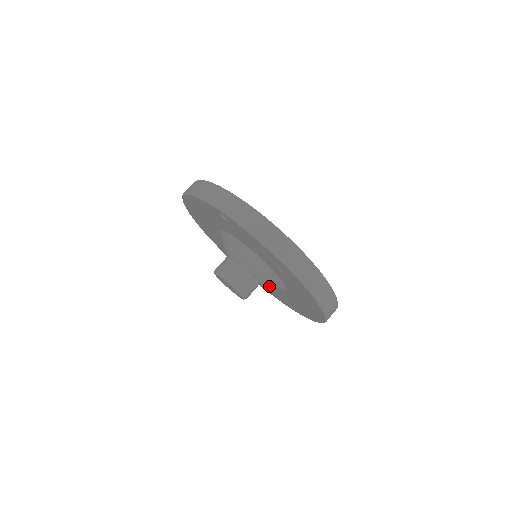
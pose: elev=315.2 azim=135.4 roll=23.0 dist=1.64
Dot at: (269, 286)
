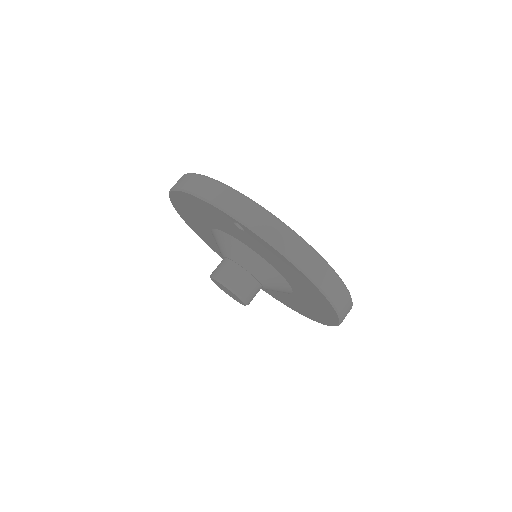
Dot at: (272, 290)
